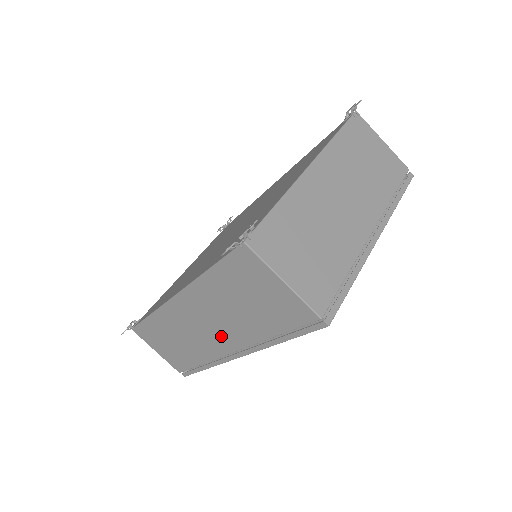
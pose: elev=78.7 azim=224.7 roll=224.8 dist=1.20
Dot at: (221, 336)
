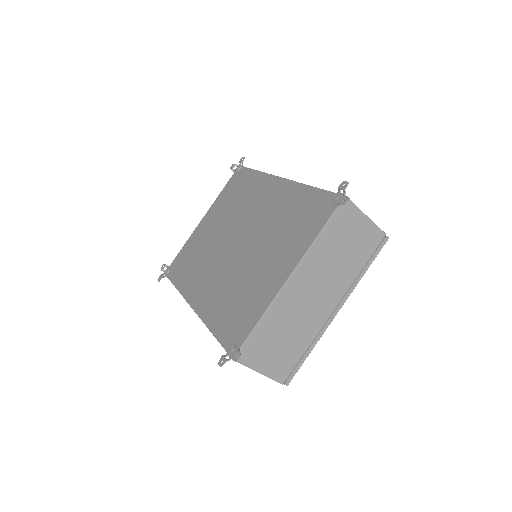
Dot at: occluded
